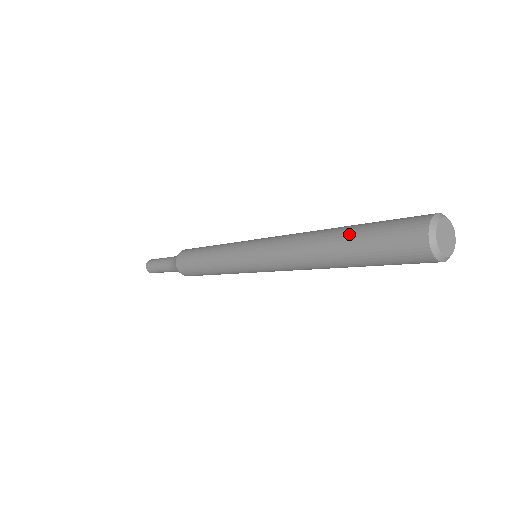
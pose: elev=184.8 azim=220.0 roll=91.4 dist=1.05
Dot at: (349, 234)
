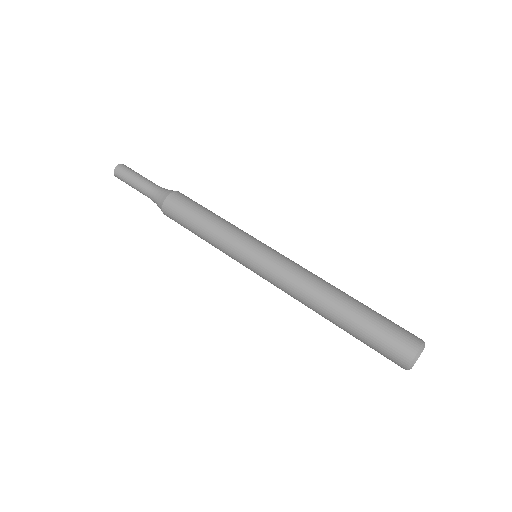
Dot at: (358, 312)
